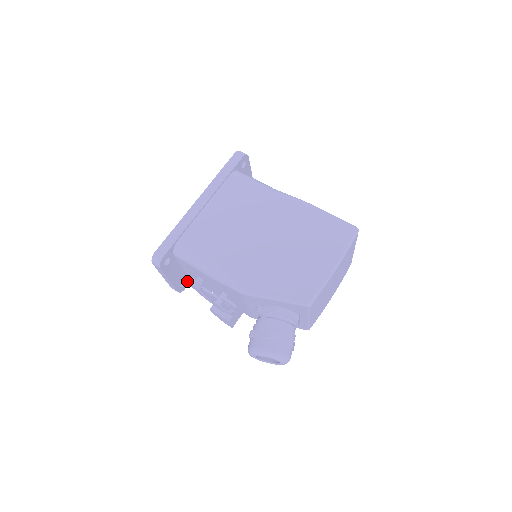
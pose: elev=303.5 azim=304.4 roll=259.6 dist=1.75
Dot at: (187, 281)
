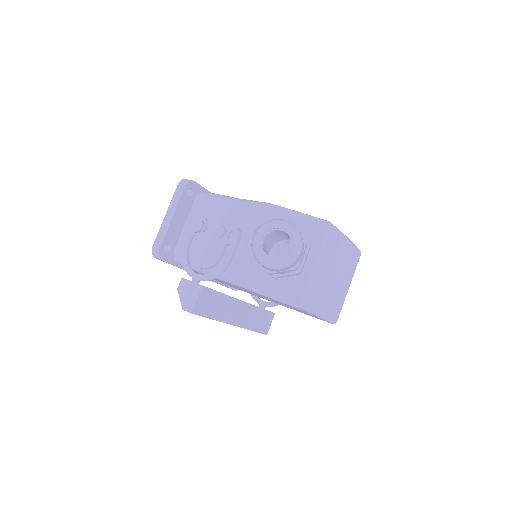
Dot at: (169, 256)
